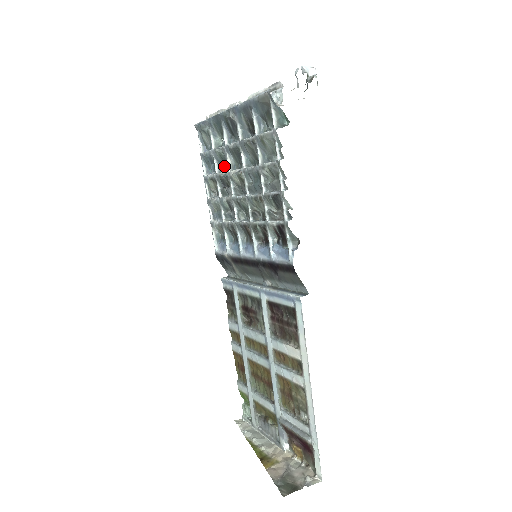
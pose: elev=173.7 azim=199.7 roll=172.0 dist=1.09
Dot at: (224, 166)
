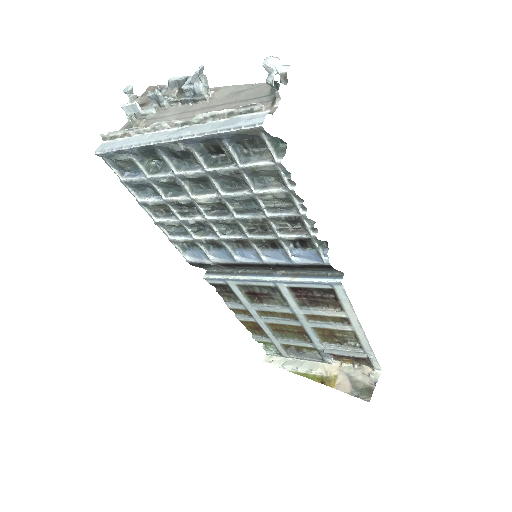
Dot at: (170, 187)
